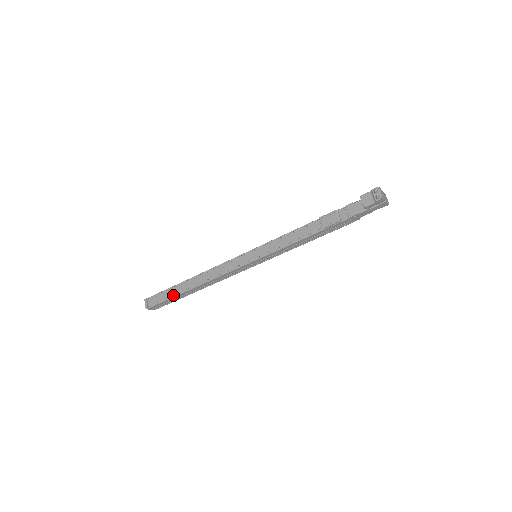
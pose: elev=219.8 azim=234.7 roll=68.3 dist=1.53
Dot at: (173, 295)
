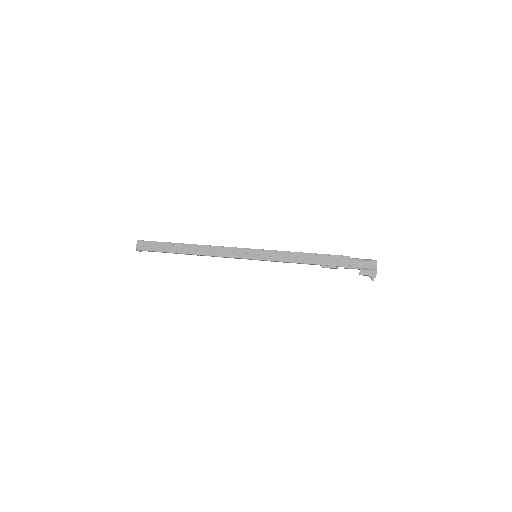
Dot at: occluded
